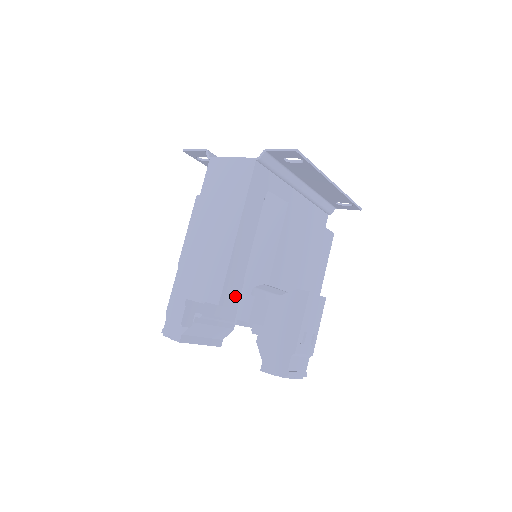
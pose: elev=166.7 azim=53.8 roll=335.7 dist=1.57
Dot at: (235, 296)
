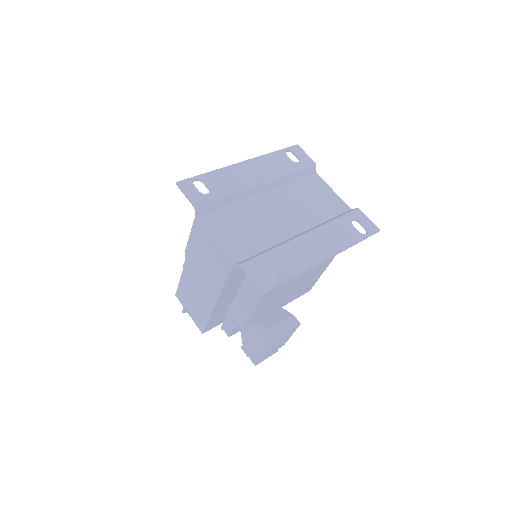
Dot at: (219, 321)
